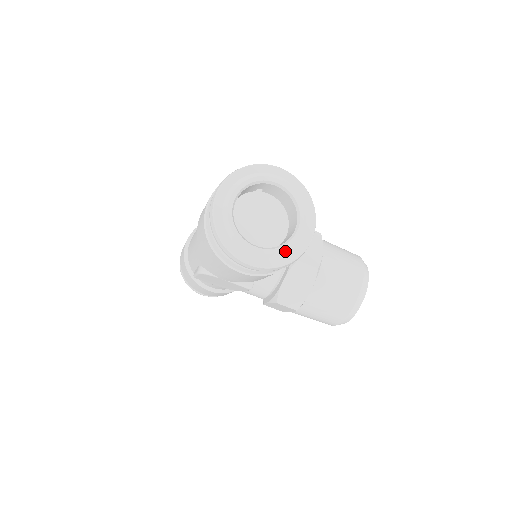
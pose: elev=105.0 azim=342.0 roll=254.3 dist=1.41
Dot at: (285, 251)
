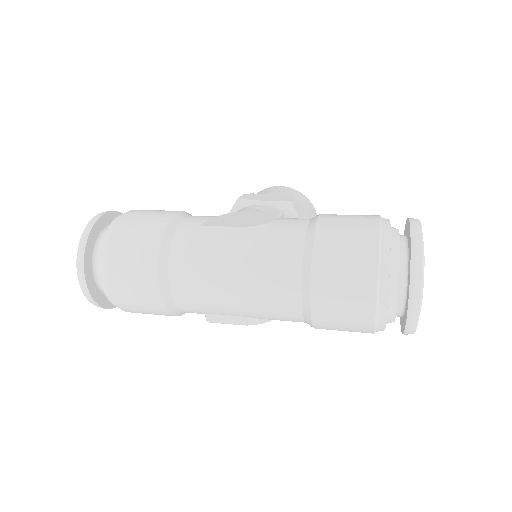
Dot at: occluded
